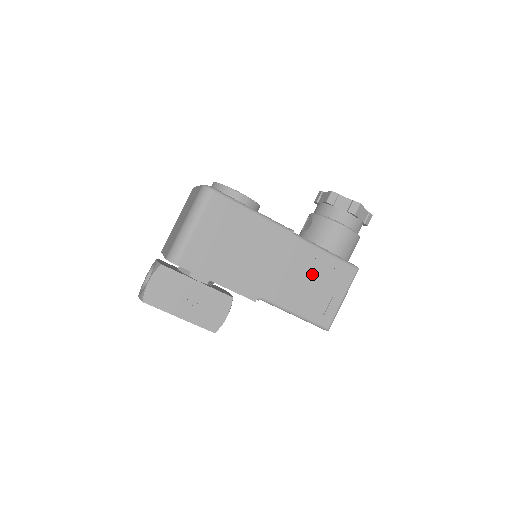
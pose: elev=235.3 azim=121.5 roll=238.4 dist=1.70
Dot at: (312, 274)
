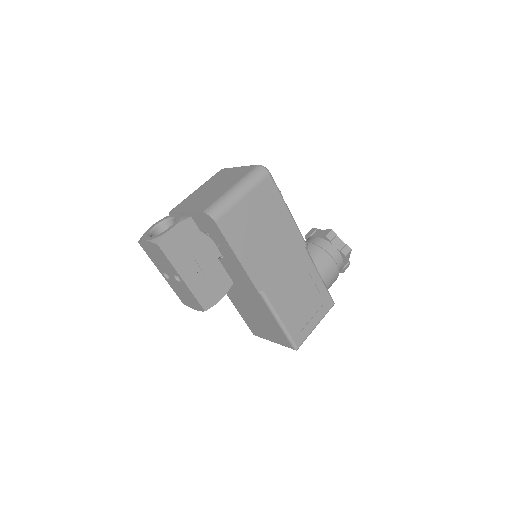
Dot at: (305, 291)
